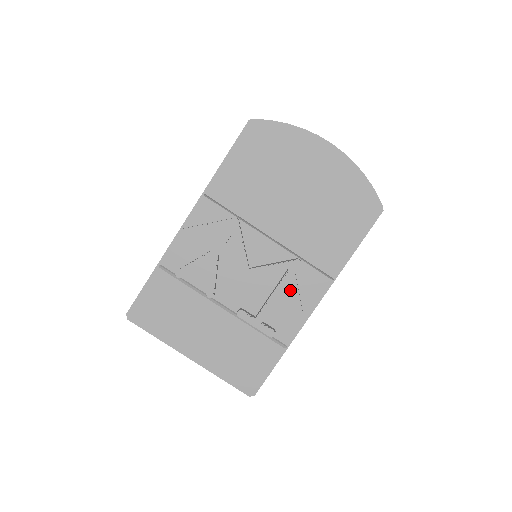
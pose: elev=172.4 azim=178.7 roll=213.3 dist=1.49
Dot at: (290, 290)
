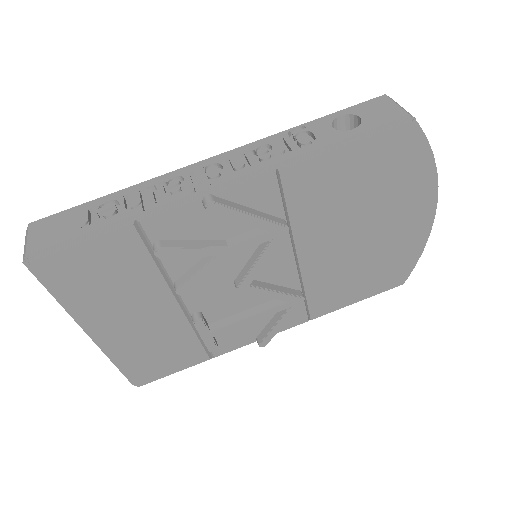
Dot at: occluded
